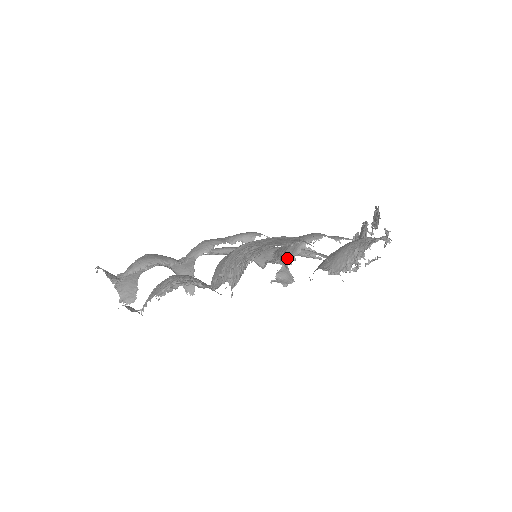
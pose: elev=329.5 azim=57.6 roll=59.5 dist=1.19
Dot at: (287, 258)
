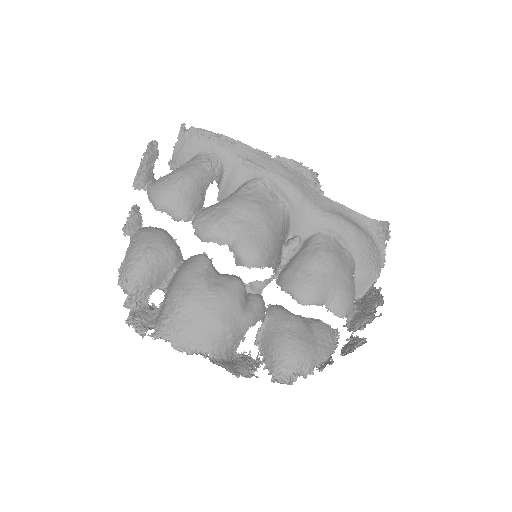
Dot at: (281, 275)
